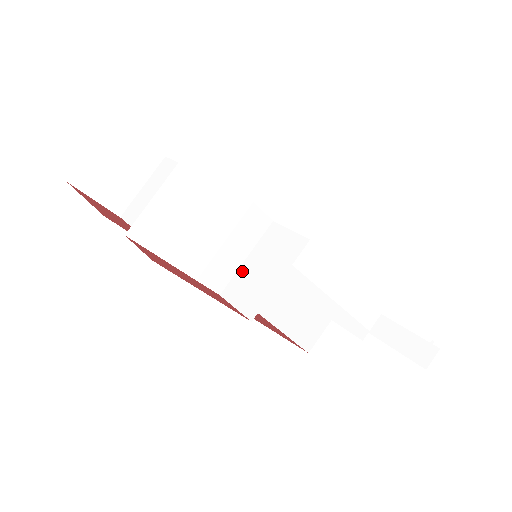
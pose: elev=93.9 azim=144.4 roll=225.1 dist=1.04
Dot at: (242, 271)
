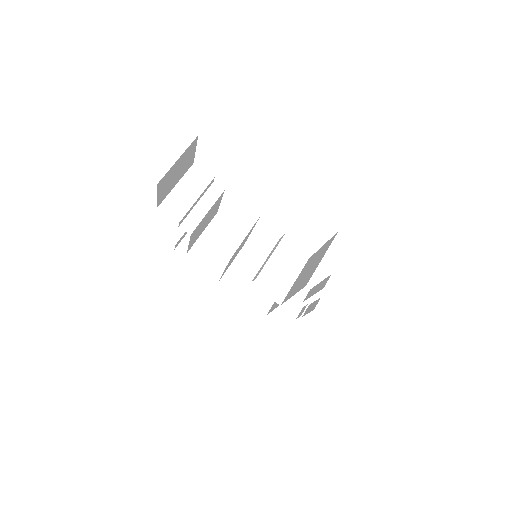
Dot at: (264, 270)
